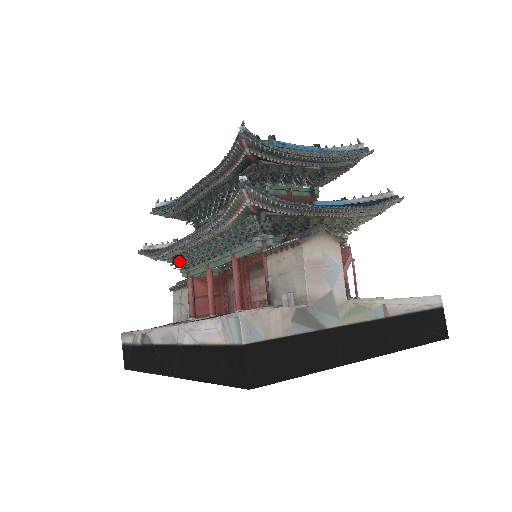
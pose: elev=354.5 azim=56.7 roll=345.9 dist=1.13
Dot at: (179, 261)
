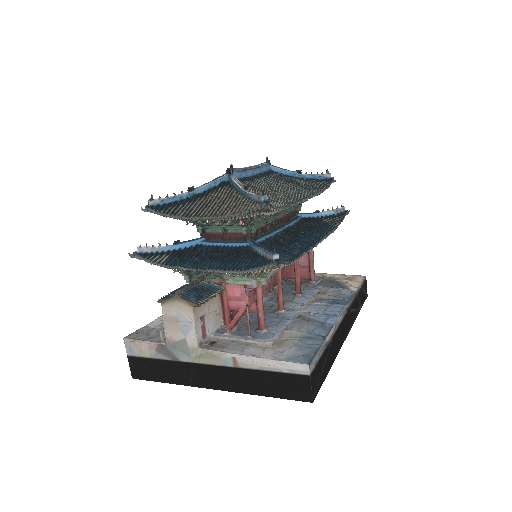
Dot at: occluded
